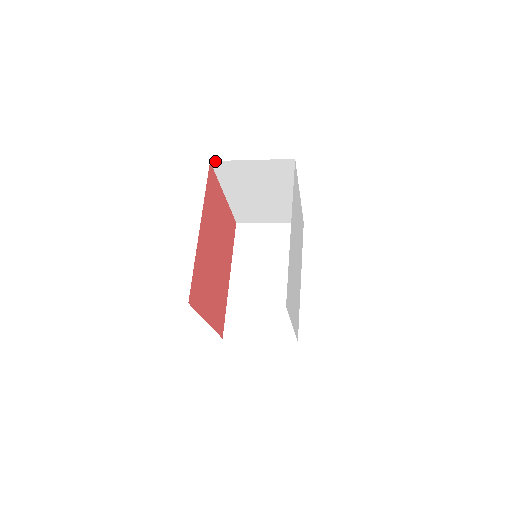
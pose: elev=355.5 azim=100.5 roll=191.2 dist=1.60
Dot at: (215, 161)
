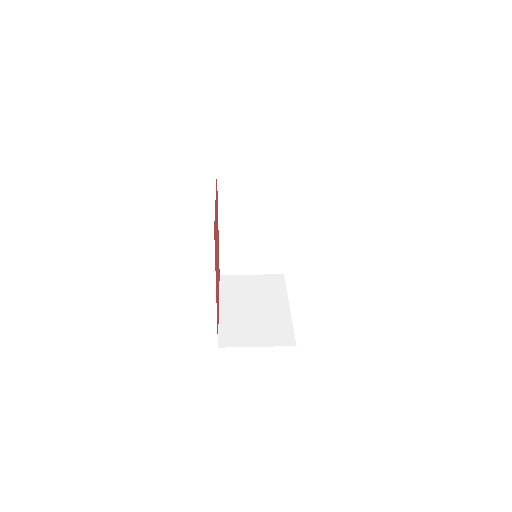
Dot at: occluded
